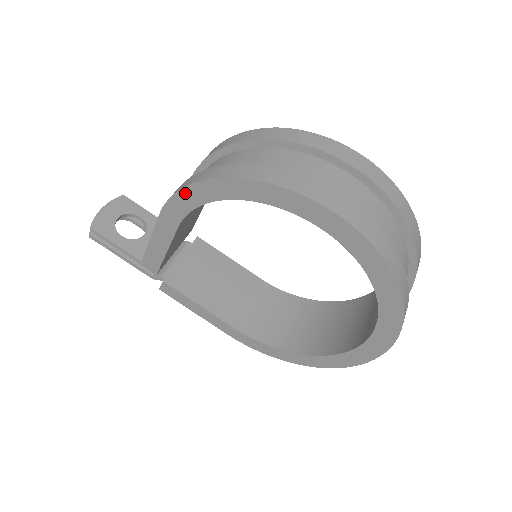
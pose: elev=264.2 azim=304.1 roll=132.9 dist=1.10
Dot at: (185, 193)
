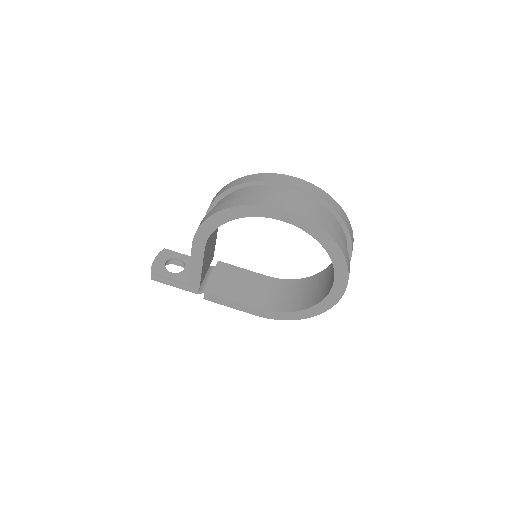
Dot at: (203, 227)
